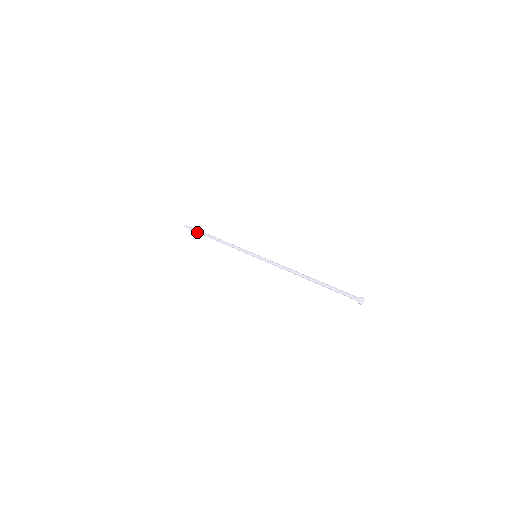
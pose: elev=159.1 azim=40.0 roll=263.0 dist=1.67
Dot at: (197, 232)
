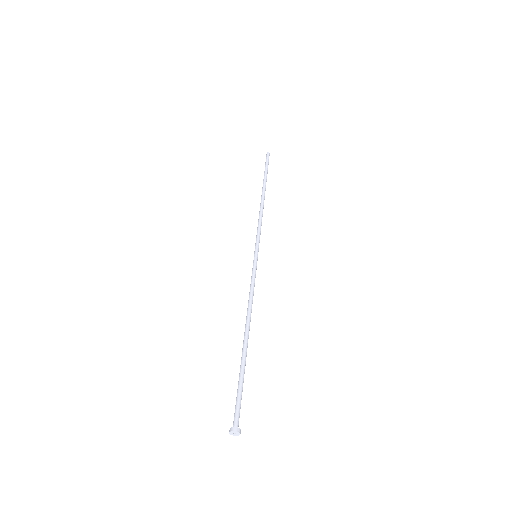
Dot at: (265, 171)
